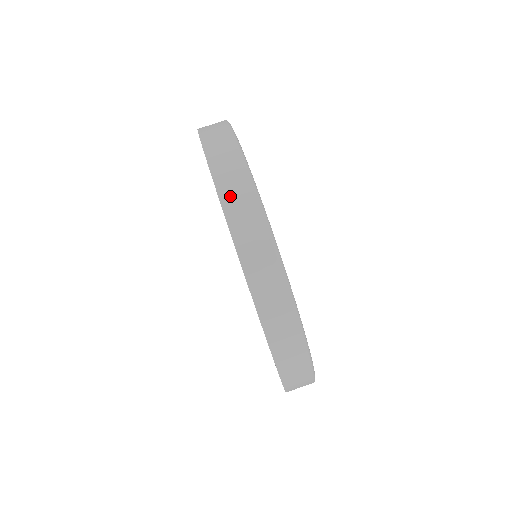
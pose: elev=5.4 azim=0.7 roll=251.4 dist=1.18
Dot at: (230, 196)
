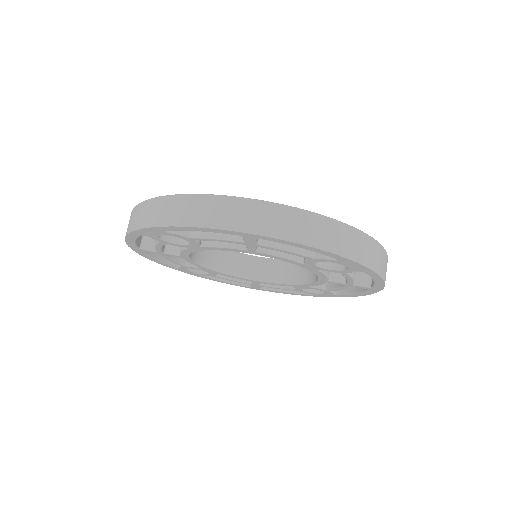
Dot at: (130, 225)
